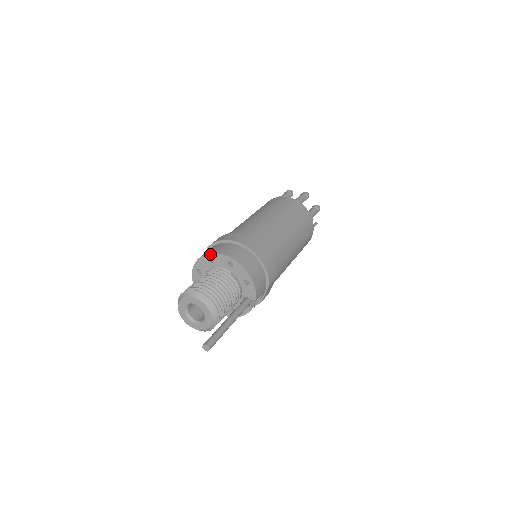
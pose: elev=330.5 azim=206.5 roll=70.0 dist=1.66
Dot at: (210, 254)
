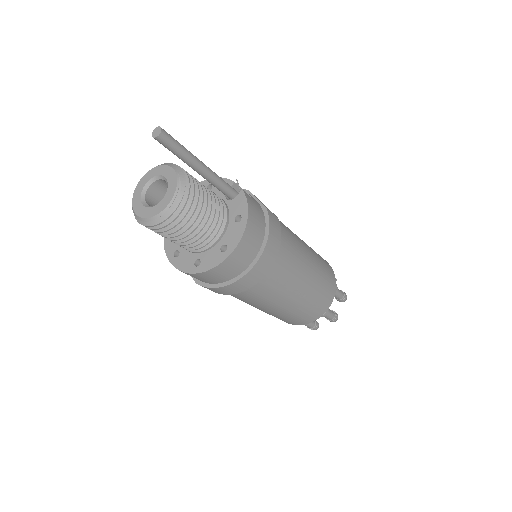
Dot at: occluded
